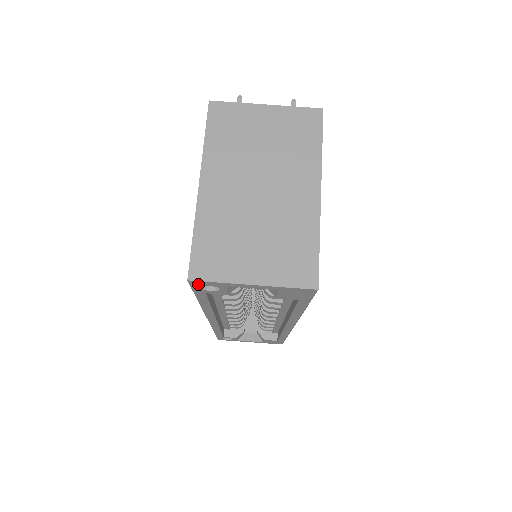
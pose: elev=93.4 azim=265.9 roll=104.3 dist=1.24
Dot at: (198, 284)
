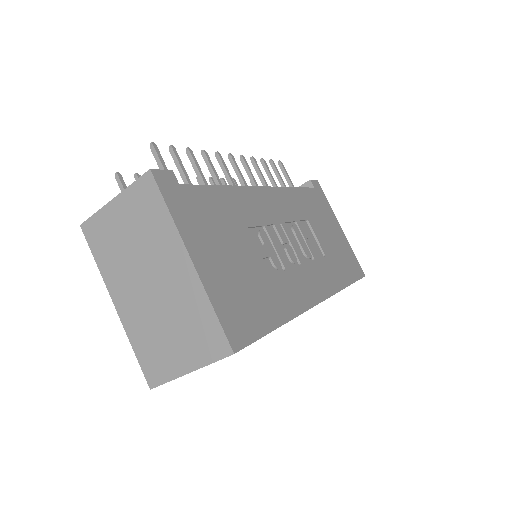
Dot at: occluded
